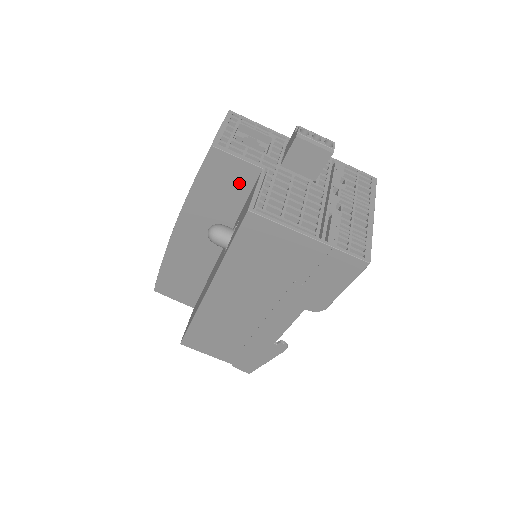
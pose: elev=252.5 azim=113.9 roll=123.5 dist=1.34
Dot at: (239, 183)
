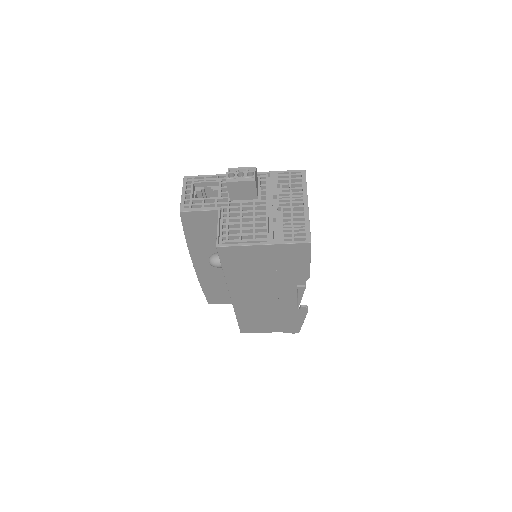
Dot at: (211, 223)
